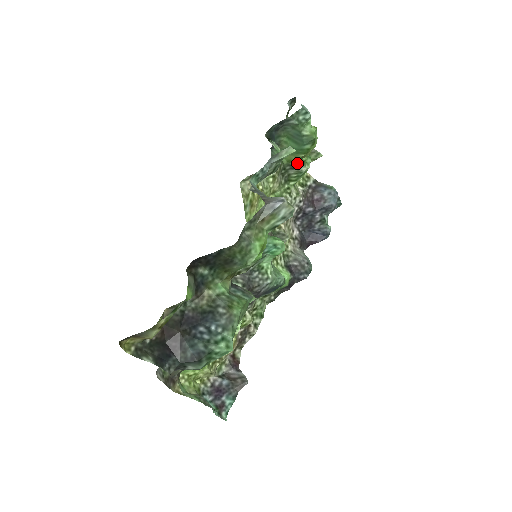
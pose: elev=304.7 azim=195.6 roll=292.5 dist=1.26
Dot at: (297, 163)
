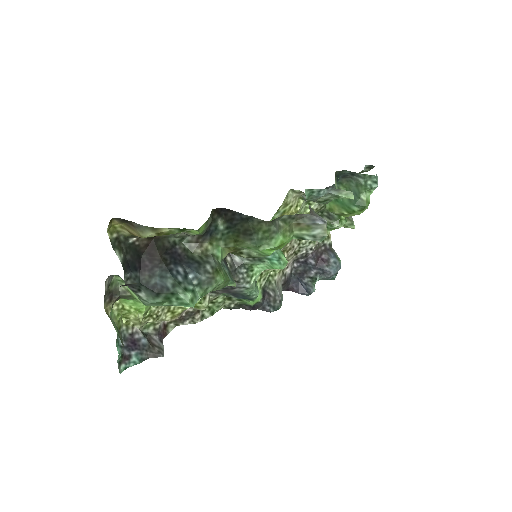
Dot at: (335, 216)
